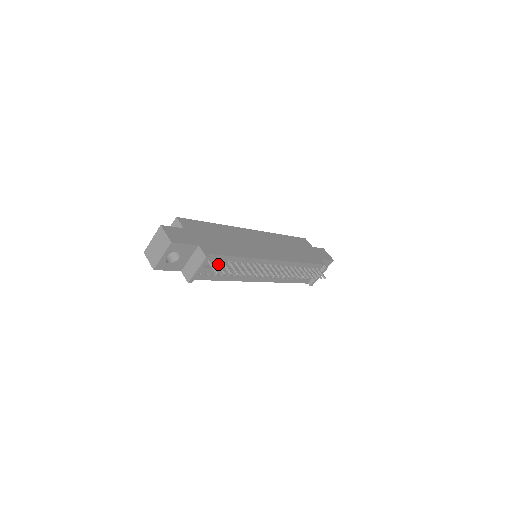
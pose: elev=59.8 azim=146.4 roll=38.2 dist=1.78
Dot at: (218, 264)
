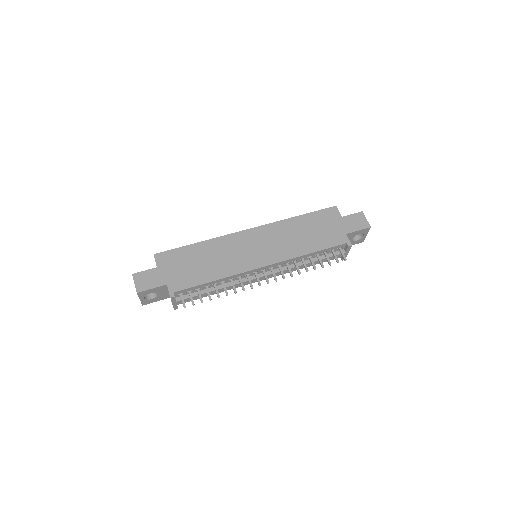
Dot at: occluded
